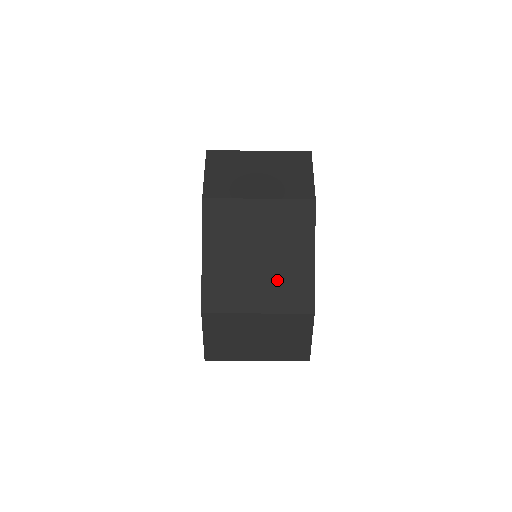
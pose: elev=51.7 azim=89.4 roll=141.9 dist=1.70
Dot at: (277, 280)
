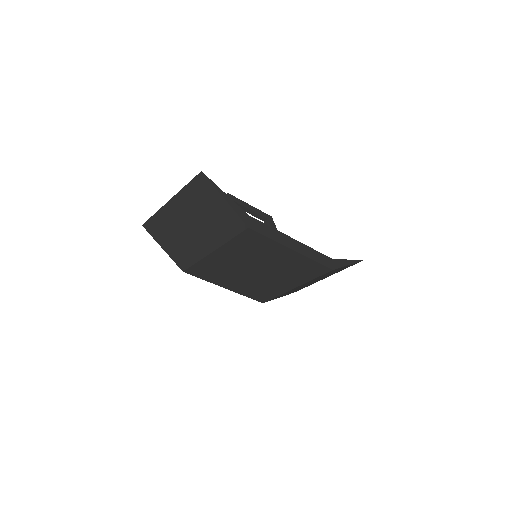
Dot at: (285, 272)
